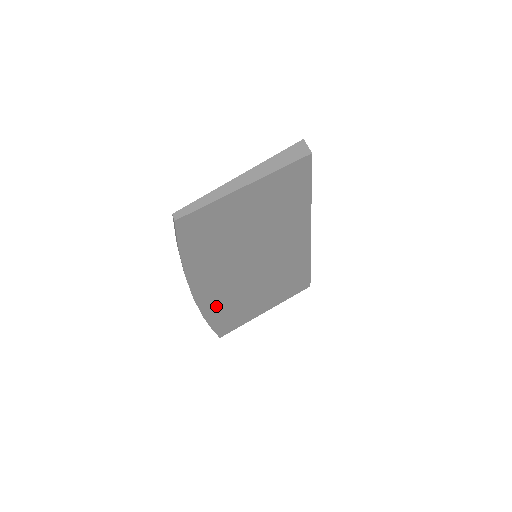
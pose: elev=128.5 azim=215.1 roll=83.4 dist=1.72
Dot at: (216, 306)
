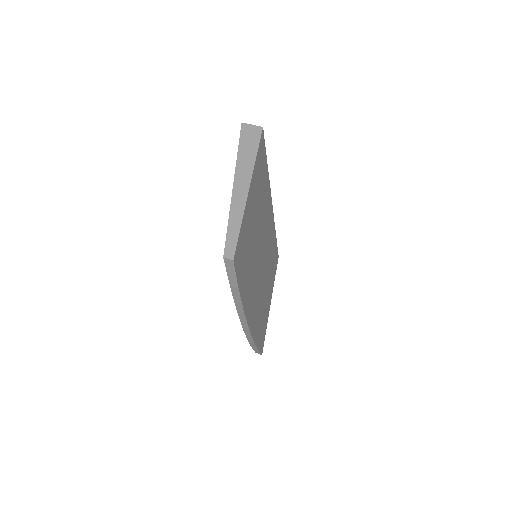
Dot at: (256, 326)
